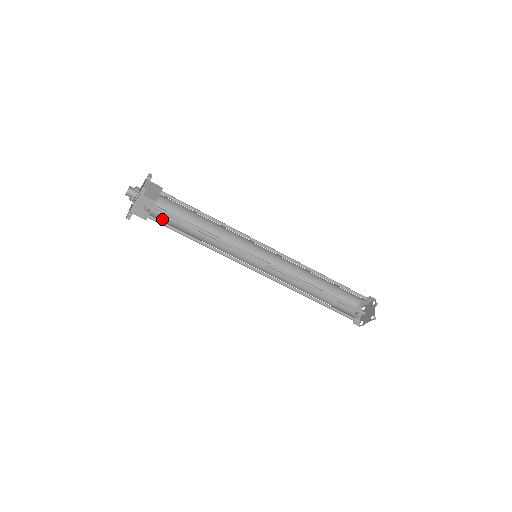
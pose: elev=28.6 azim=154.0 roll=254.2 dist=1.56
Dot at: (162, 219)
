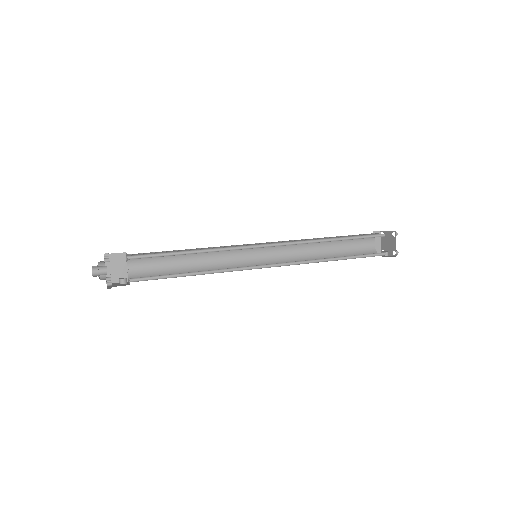
Dot at: (145, 279)
